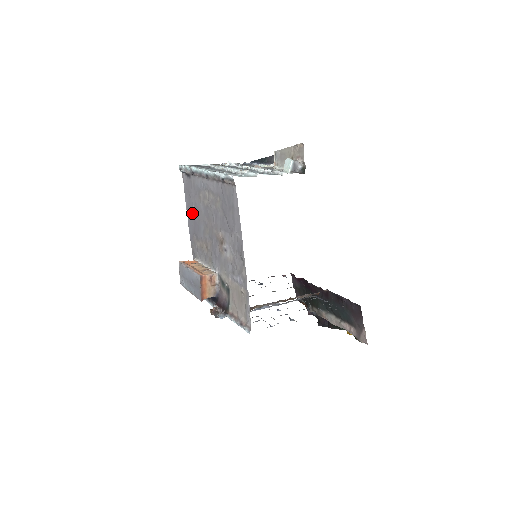
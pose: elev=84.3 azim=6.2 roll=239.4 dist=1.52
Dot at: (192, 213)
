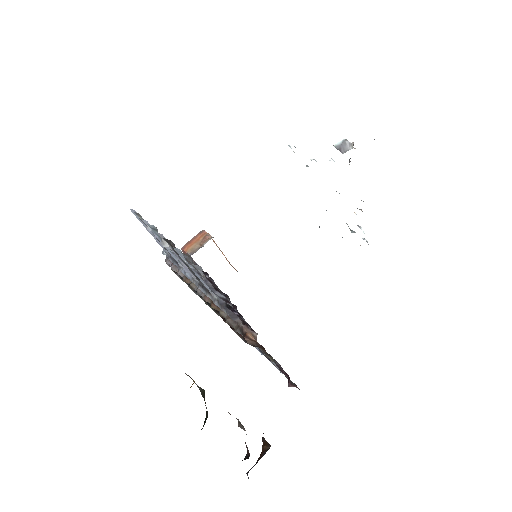
Dot at: occluded
